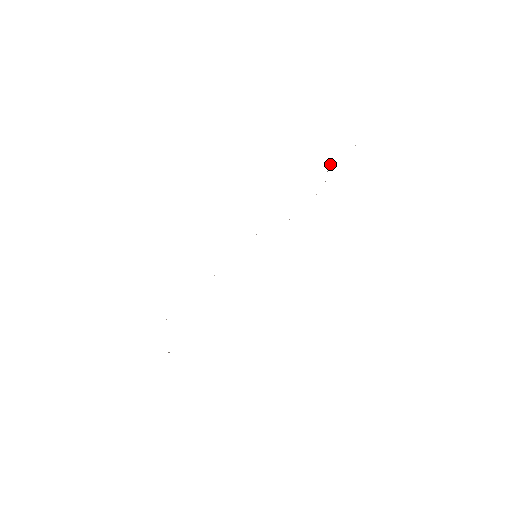
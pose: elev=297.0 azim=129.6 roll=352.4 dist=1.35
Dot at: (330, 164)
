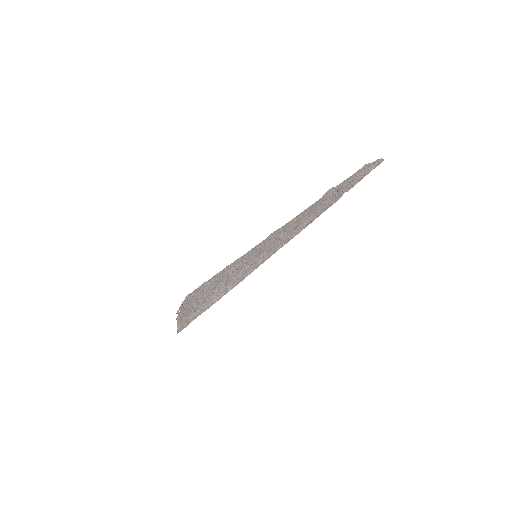
Dot at: occluded
